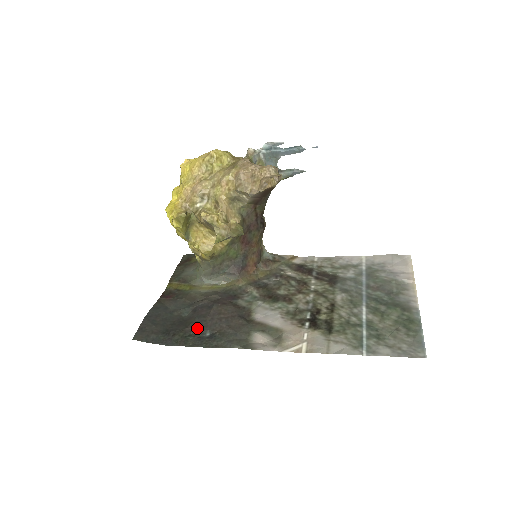
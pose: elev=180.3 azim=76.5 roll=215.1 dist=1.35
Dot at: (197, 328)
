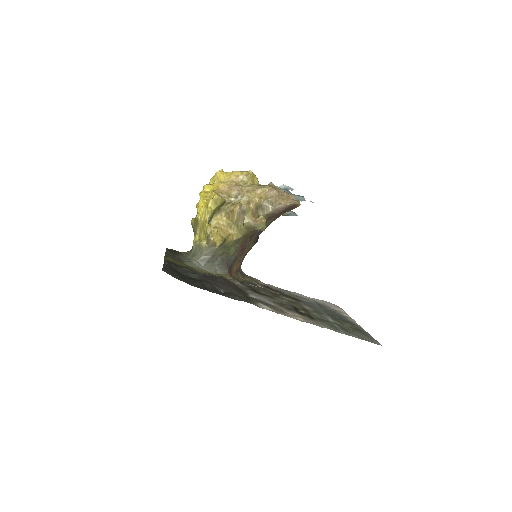
Dot at: (212, 285)
